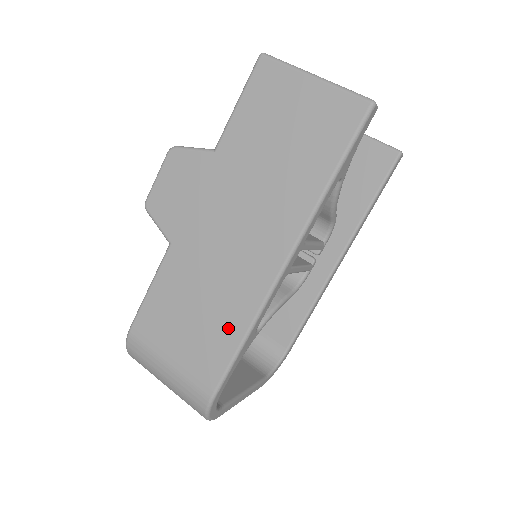
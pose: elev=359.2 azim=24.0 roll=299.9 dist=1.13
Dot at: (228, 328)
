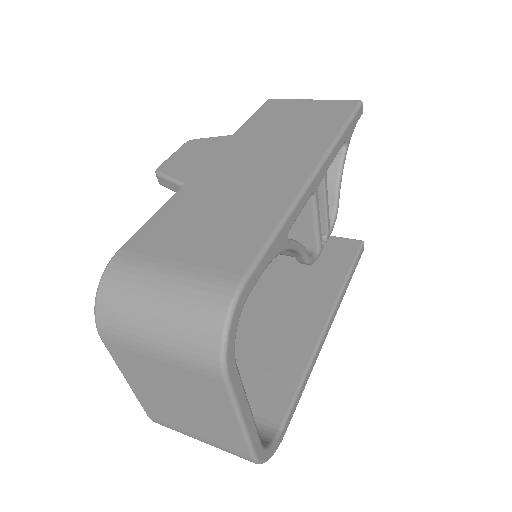
Dot at: (259, 220)
